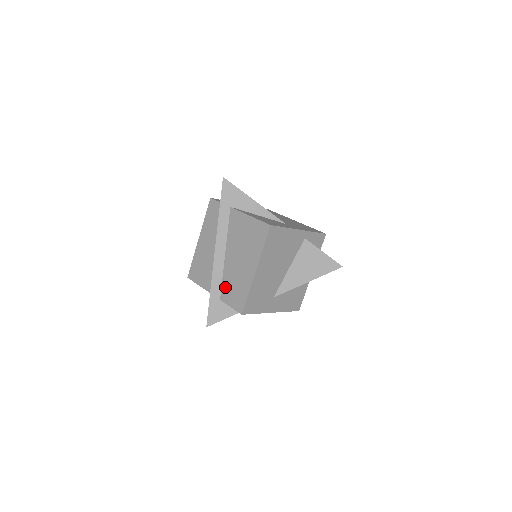
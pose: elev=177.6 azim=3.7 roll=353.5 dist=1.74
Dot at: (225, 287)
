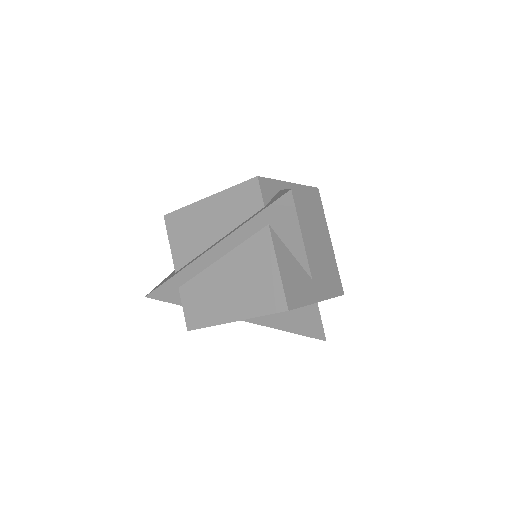
Dot at: (193, 286)
